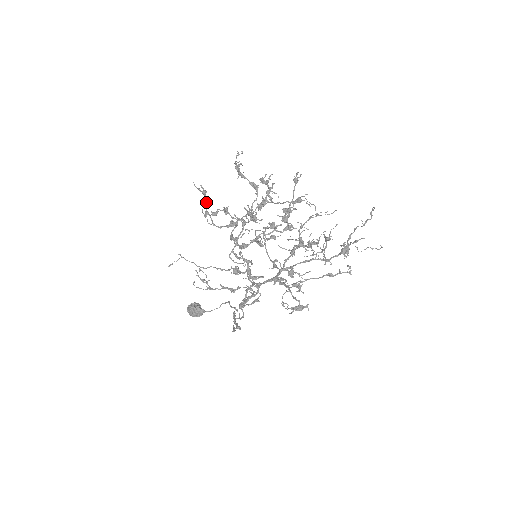
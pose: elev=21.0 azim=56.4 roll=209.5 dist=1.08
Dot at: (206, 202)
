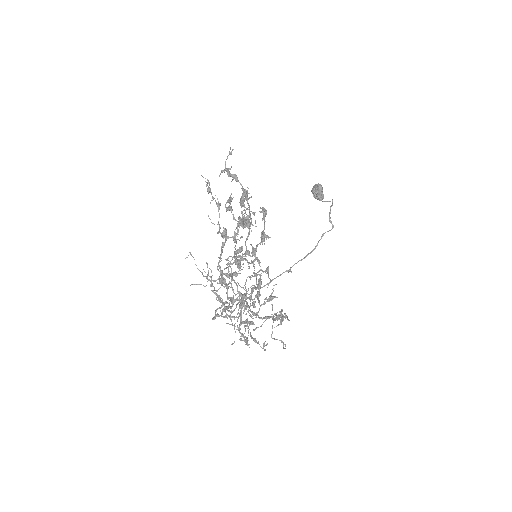
Dot at: (213, 198)
